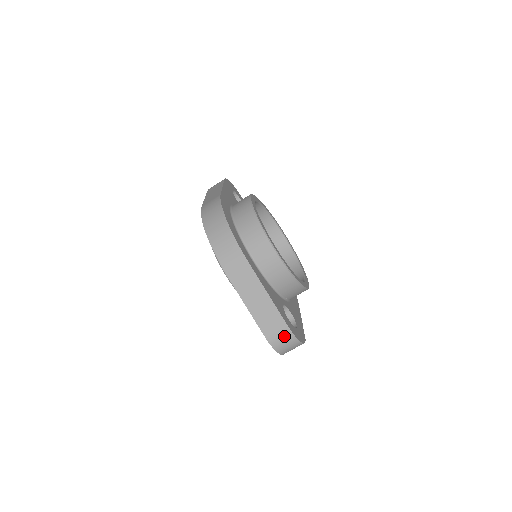
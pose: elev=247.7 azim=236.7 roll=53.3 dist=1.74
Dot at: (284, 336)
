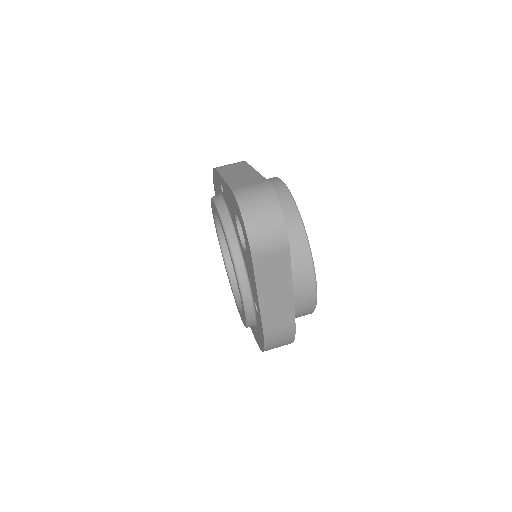
Dot at: (259, 189)
